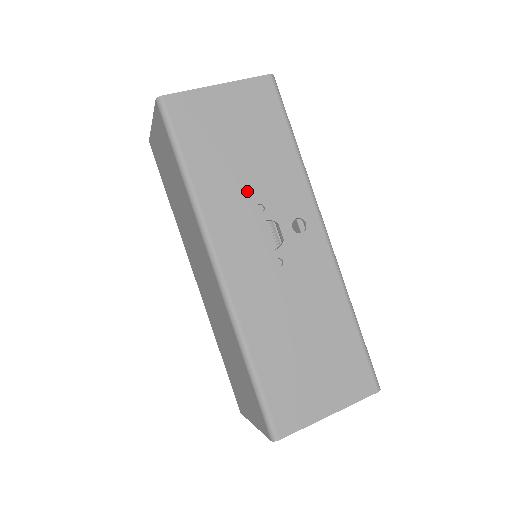
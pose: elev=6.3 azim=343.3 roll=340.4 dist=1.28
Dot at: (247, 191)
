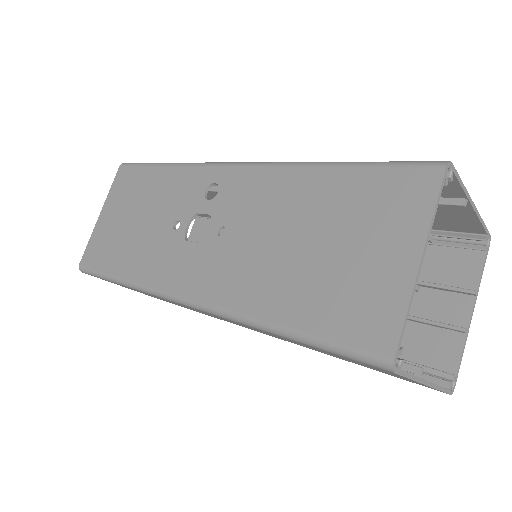
Dot at: (160, 231)
